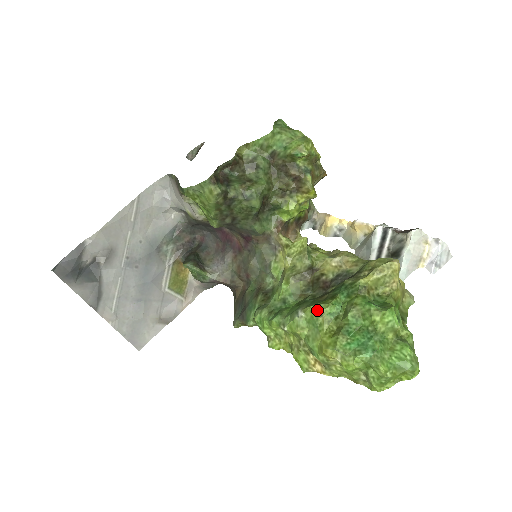
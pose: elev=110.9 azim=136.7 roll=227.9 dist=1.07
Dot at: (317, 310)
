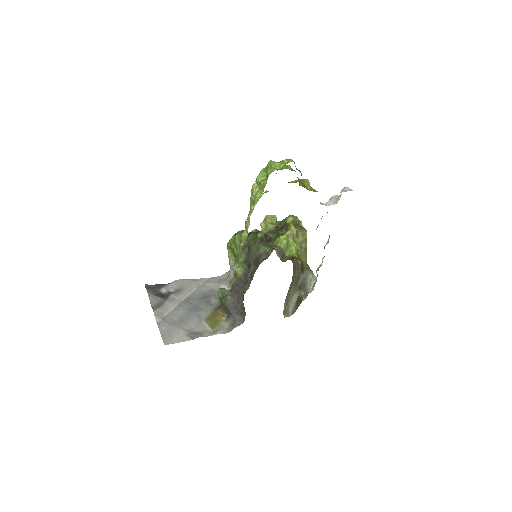
Dot at: occluded
